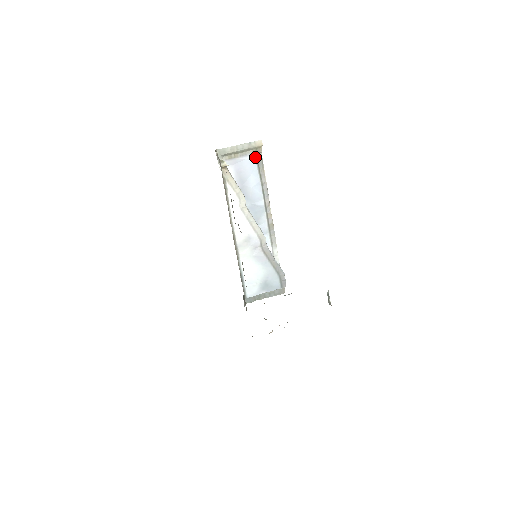
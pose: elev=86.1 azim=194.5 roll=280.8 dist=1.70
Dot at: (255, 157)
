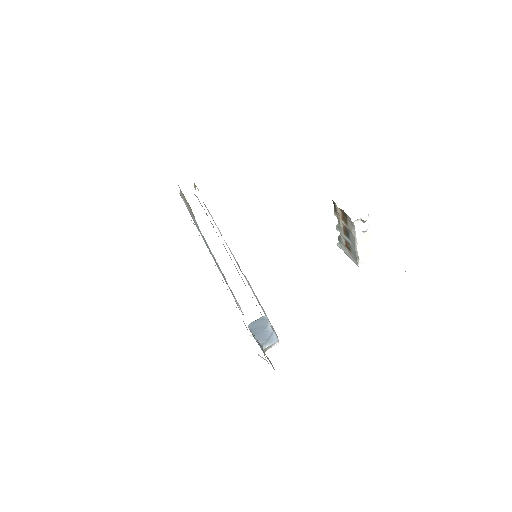
Dot at: occluded
